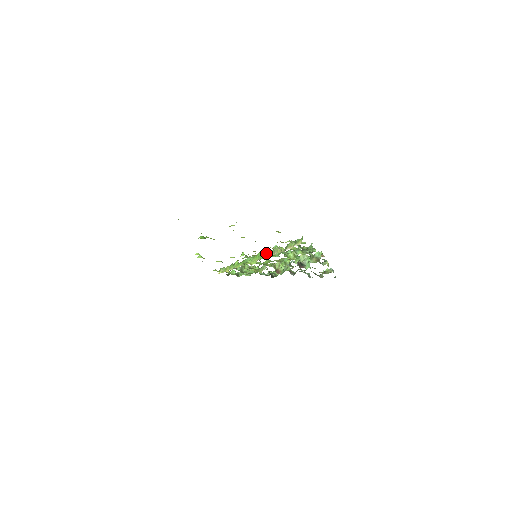
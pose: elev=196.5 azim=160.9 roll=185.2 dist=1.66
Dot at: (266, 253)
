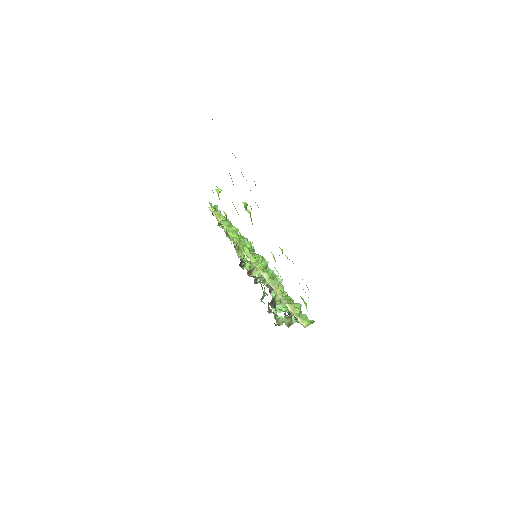
Dot at: (266, 267)
